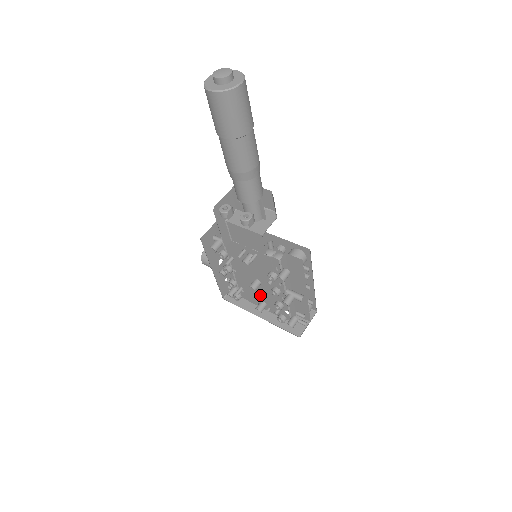
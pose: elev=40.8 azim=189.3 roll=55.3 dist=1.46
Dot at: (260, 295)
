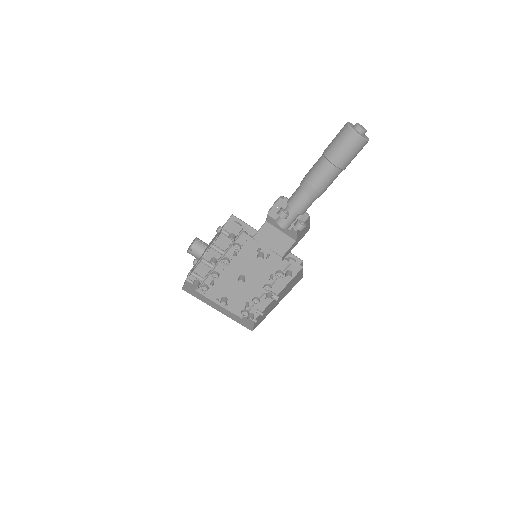
Dot at: (229, 291)
